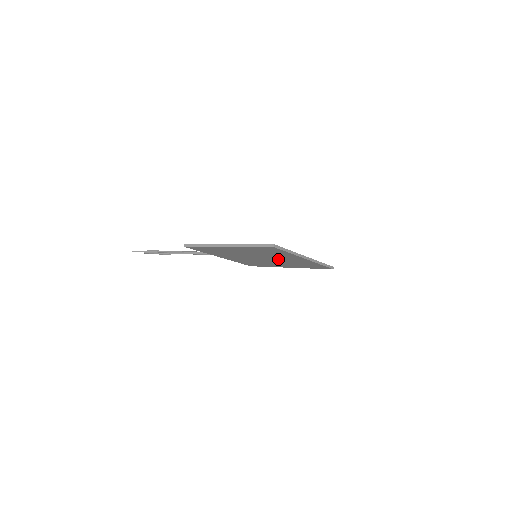
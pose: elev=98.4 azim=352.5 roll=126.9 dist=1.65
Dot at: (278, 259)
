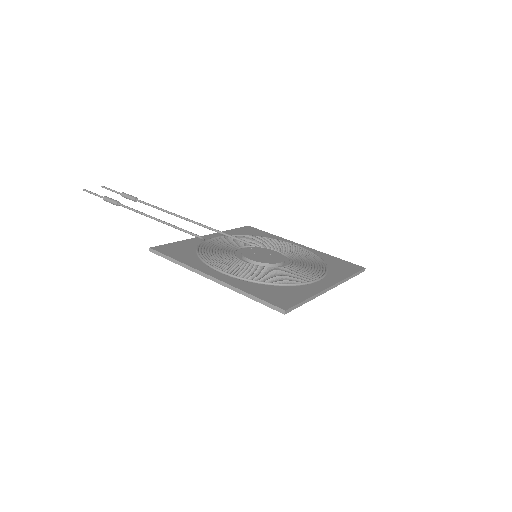
Dot at: occluded
